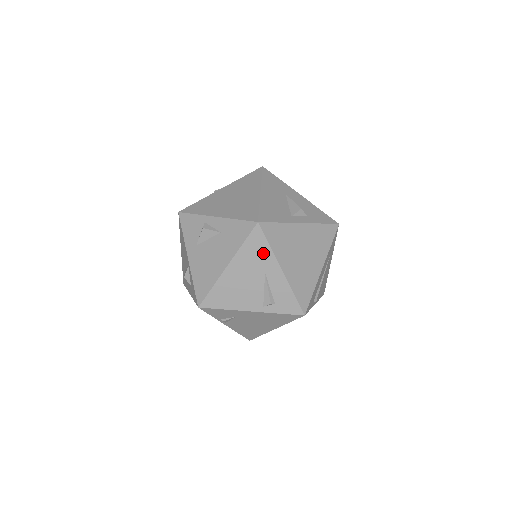
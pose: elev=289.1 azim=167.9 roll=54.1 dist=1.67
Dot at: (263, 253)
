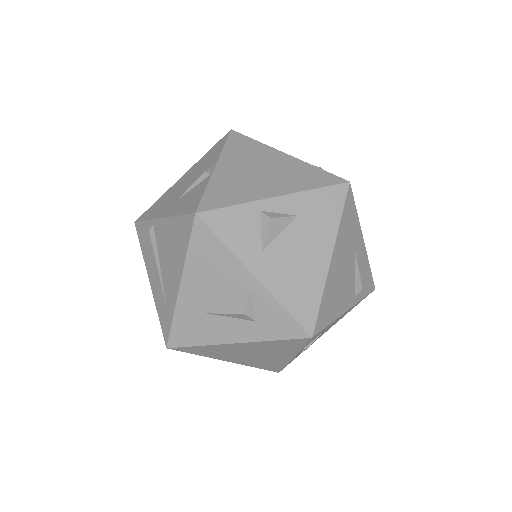
Dot at: (353, 224)
